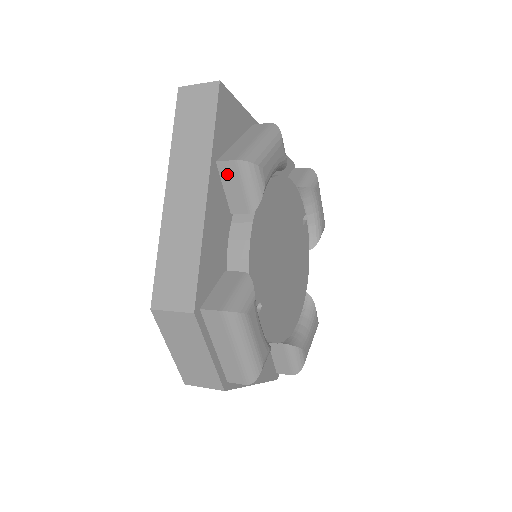
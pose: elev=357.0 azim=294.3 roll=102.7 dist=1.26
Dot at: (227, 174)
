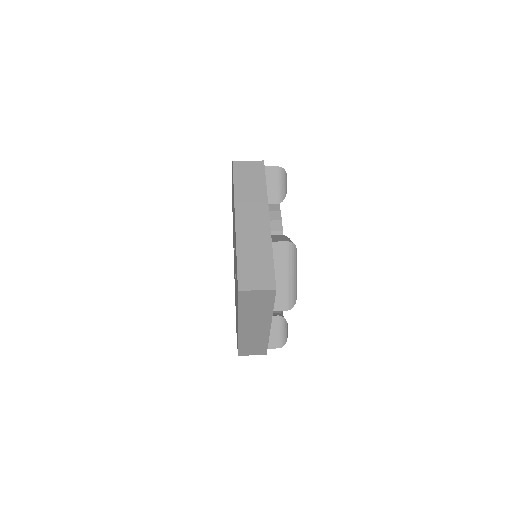
Dot at: occluded
